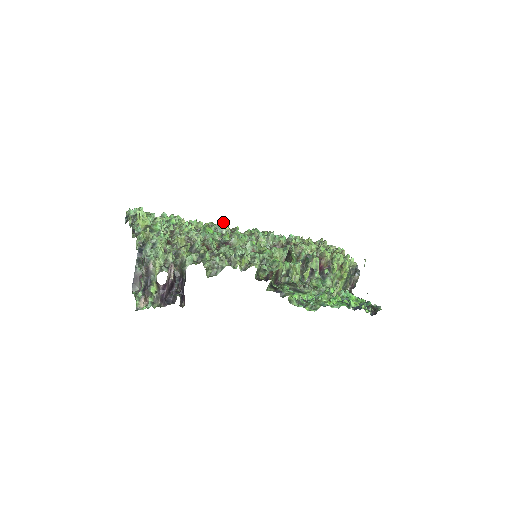
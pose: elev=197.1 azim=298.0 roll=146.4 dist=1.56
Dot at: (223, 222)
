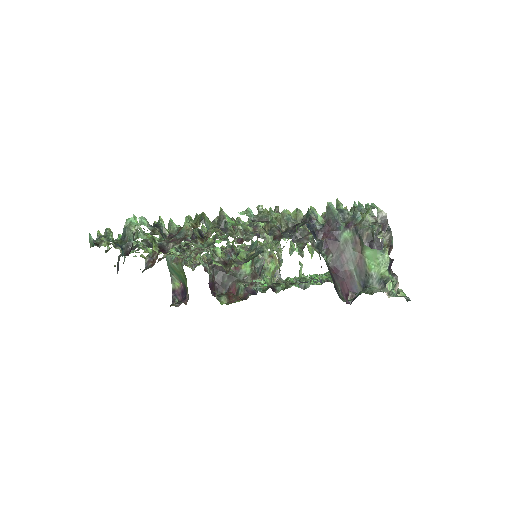
Dot at: occluded
